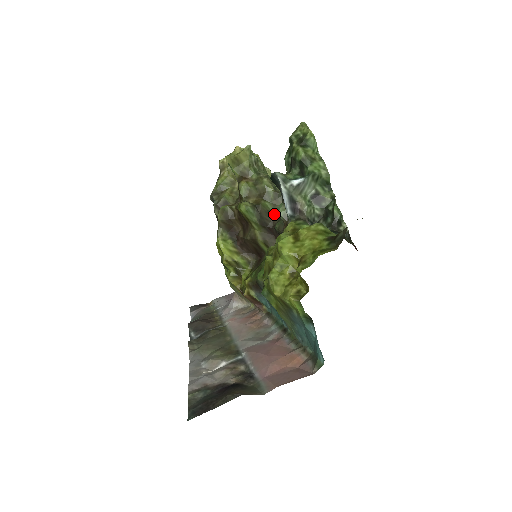
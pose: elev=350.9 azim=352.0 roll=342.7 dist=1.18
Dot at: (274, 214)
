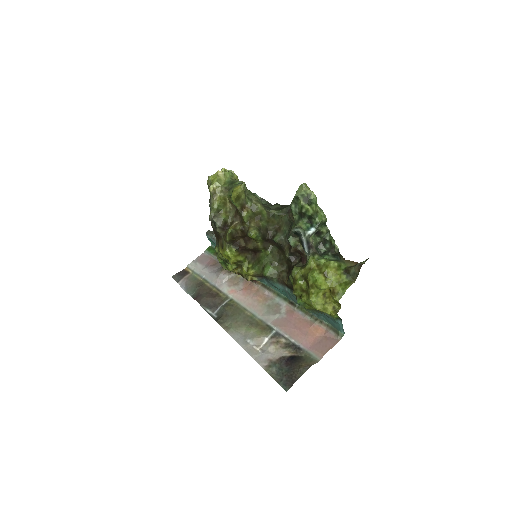
Dot at: (268, 228)
